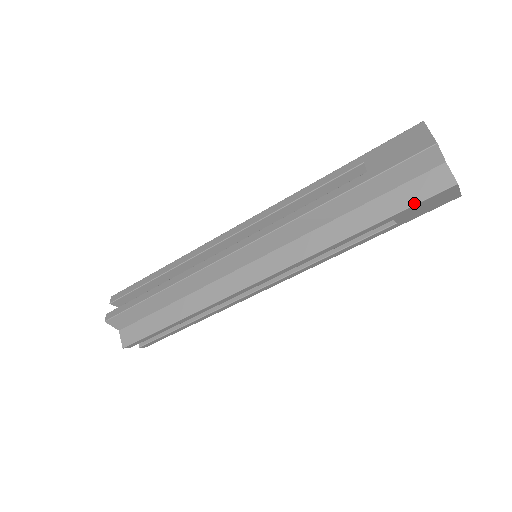
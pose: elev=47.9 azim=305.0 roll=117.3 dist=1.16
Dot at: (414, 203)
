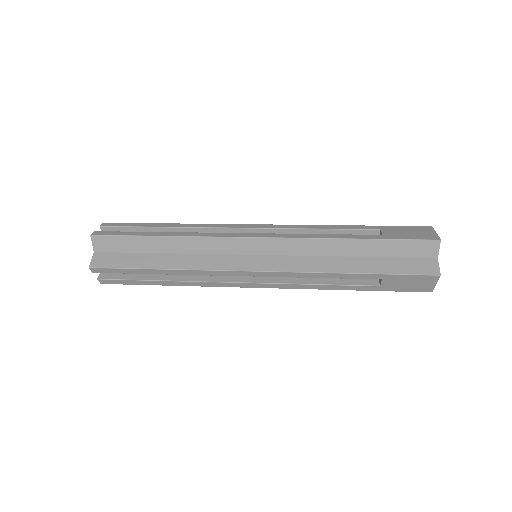
Dot at: occluded
